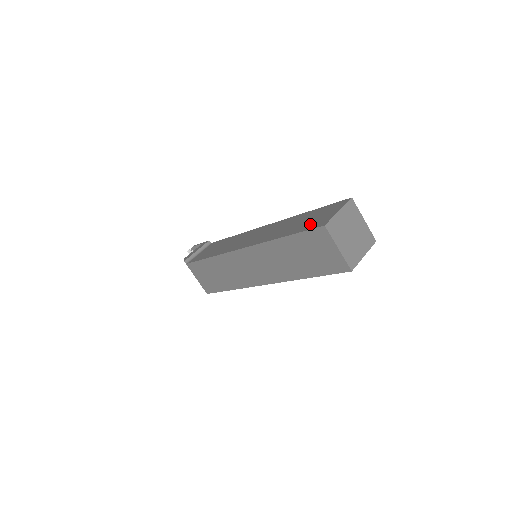
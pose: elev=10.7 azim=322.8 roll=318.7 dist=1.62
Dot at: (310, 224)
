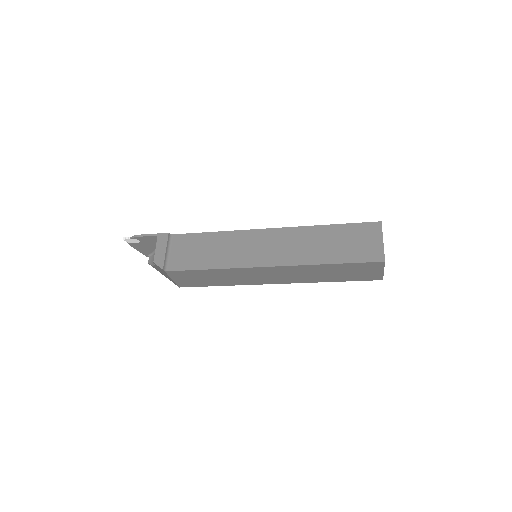
Dot at: (359, 253)
